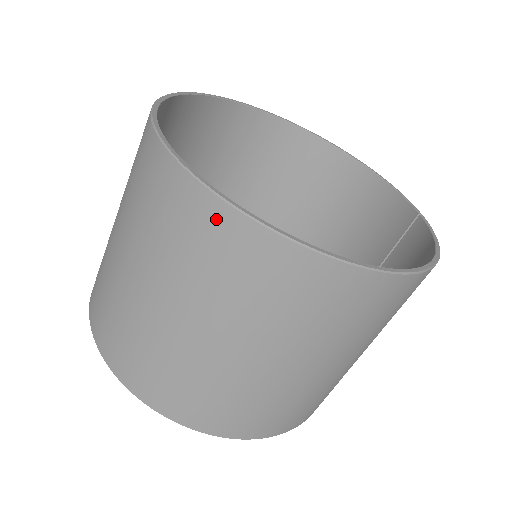
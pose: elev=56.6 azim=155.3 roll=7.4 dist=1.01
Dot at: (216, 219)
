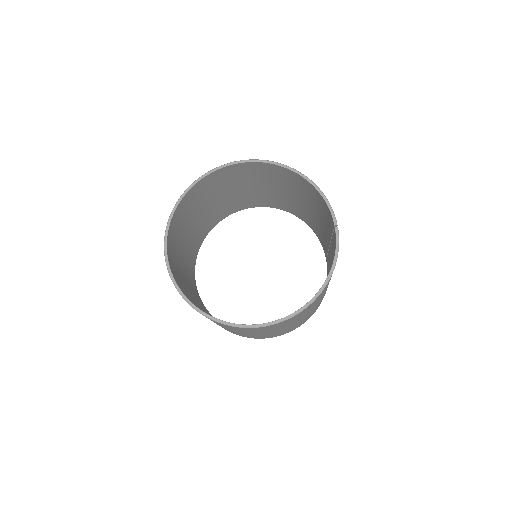
Dot at: occluded
